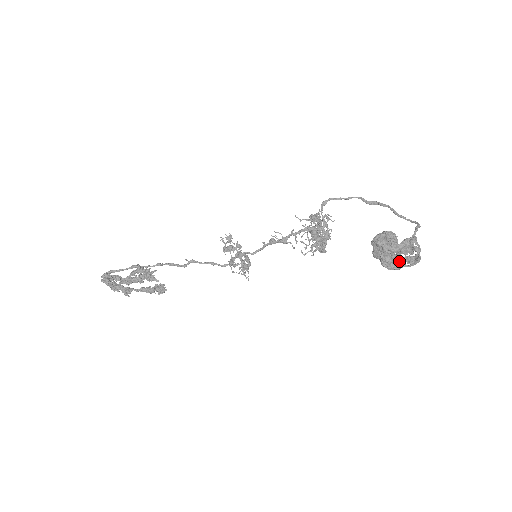
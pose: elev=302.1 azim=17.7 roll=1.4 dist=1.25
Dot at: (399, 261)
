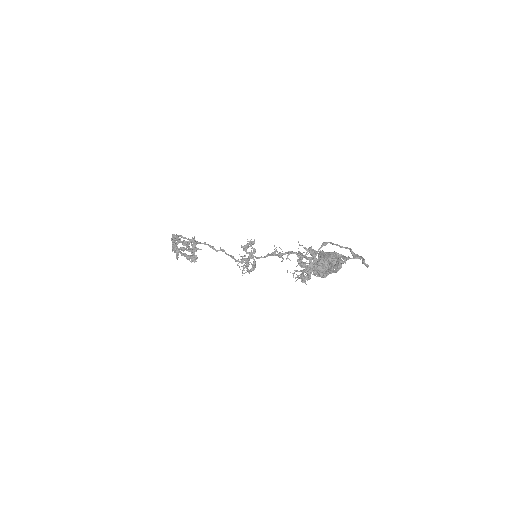
Dot at: occluded
